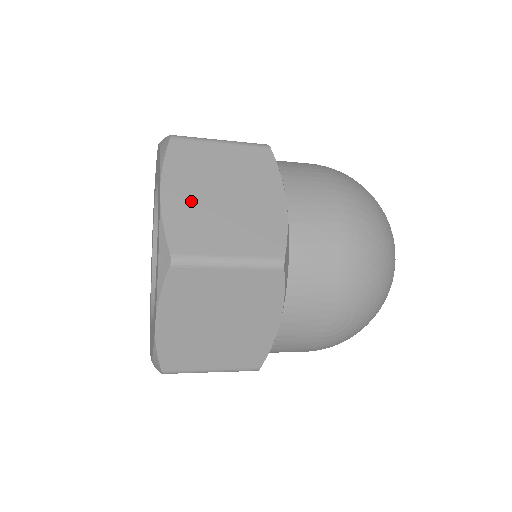
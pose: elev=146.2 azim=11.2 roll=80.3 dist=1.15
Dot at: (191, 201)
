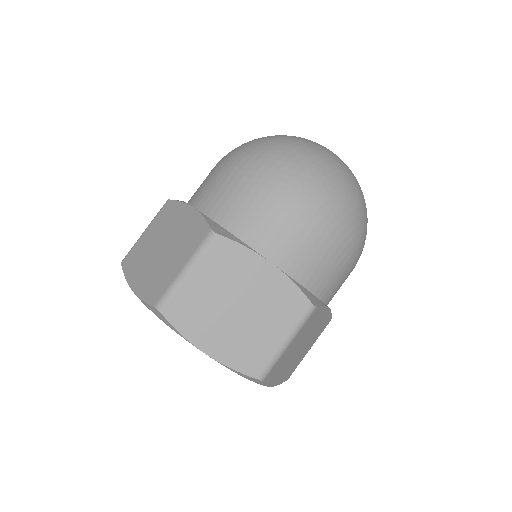
Dot at: (226, 337)
